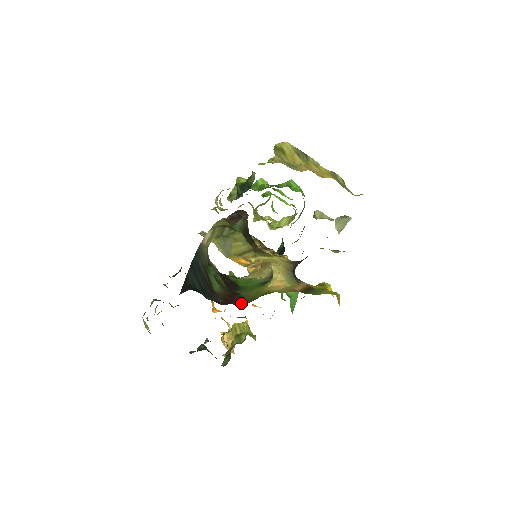
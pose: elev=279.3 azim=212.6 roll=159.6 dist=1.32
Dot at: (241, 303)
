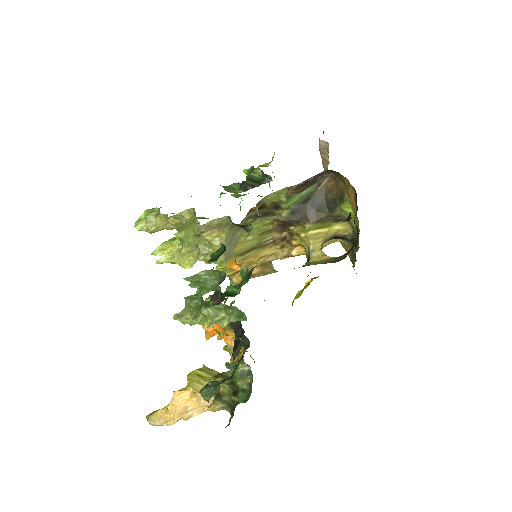
Dot at: occluded
